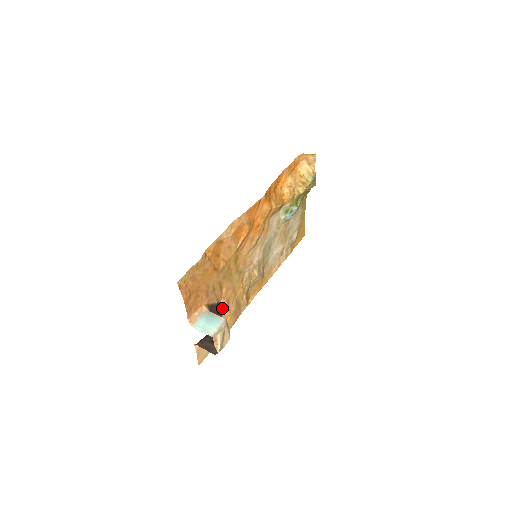
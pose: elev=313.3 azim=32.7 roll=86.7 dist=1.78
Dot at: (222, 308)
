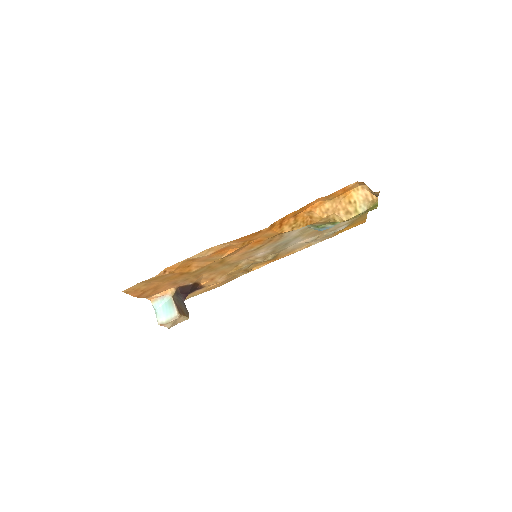
Dot at: (203, 282)
